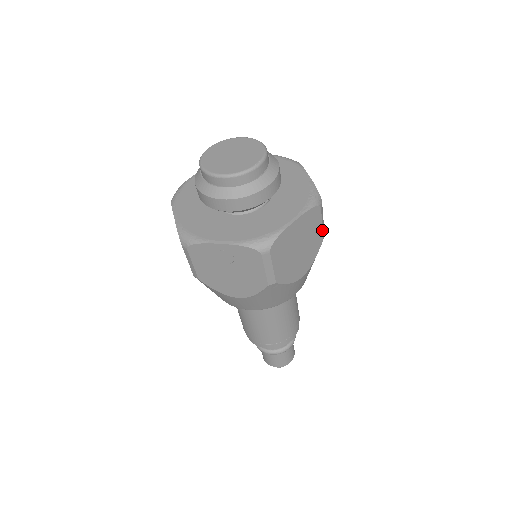
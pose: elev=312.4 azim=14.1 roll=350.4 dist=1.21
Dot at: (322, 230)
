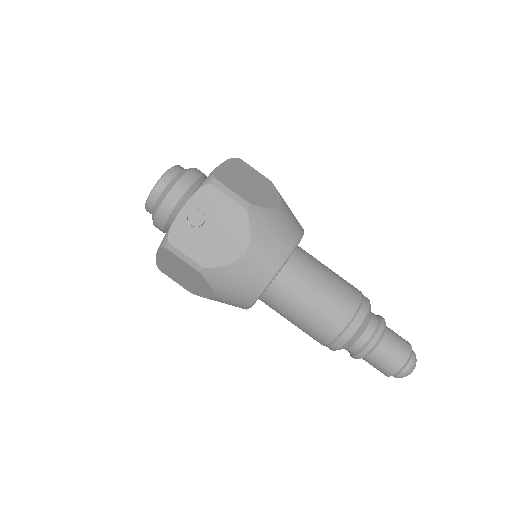
Dot at: (262, 175)
